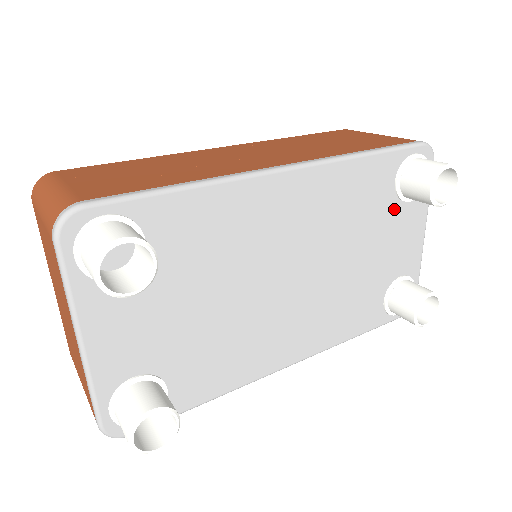
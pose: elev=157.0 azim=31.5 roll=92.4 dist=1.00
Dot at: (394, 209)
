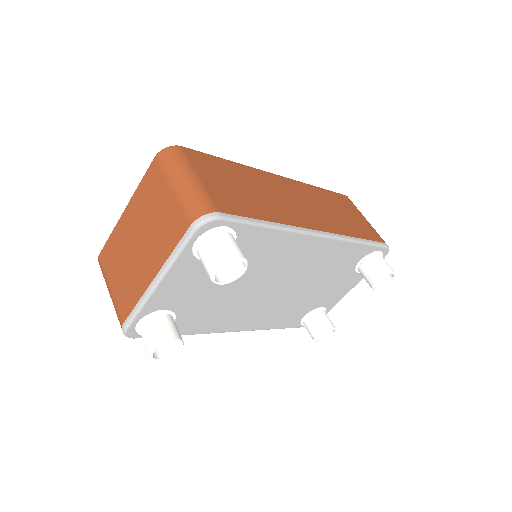
Dot at: (348, 273)
